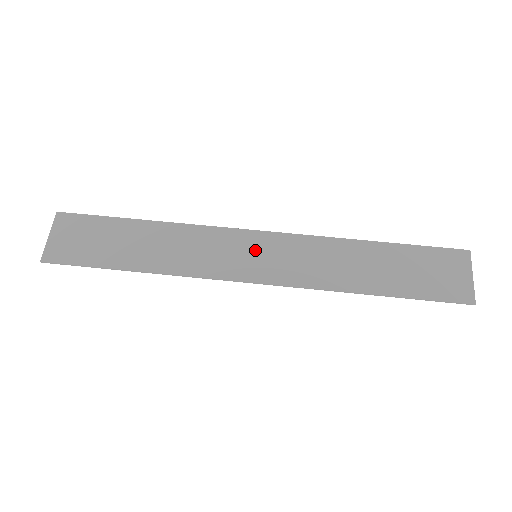
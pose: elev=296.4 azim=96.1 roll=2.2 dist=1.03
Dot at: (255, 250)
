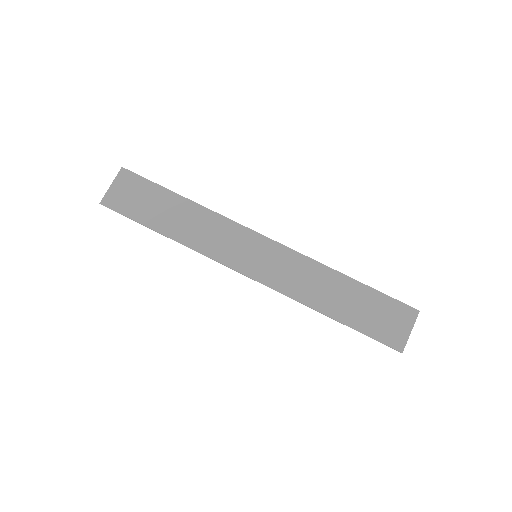
Dot at: (257, 251)
